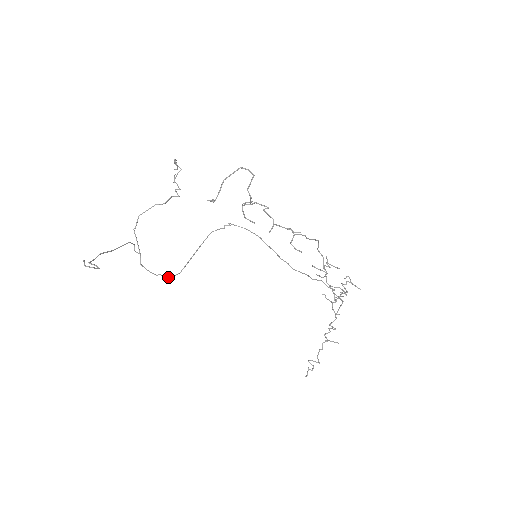
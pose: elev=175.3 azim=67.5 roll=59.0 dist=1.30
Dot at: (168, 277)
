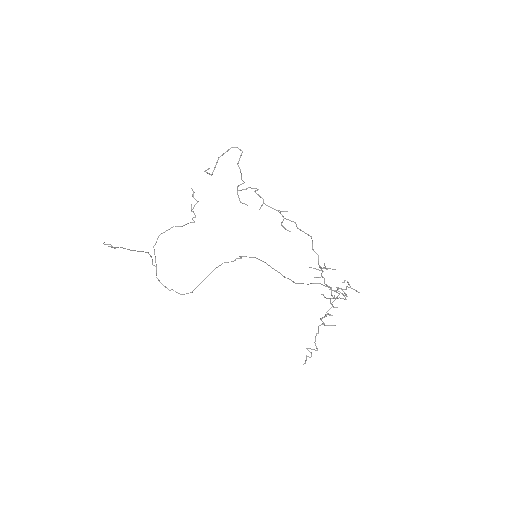
Dot at: (180, 294)
